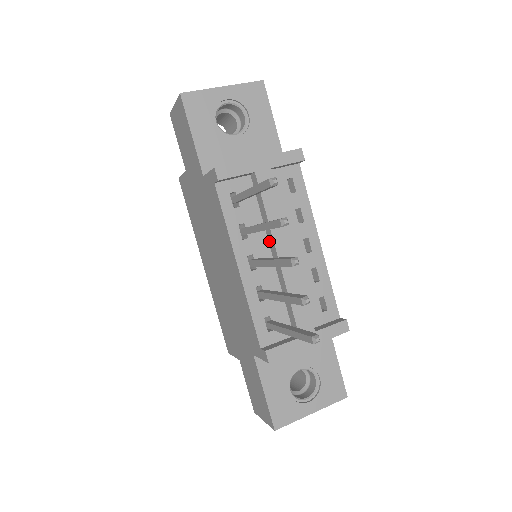
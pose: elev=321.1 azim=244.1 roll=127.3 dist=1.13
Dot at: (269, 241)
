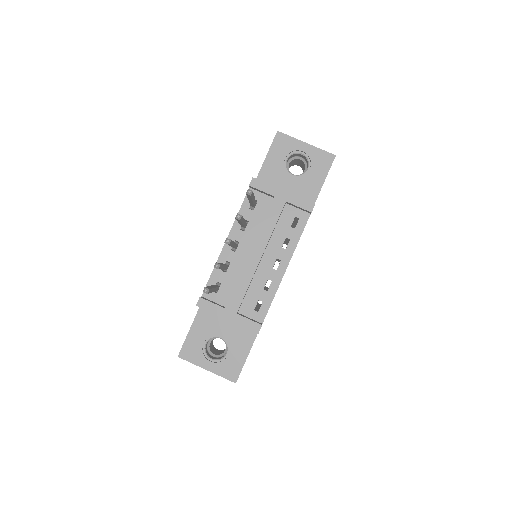
Dot at: occluded
